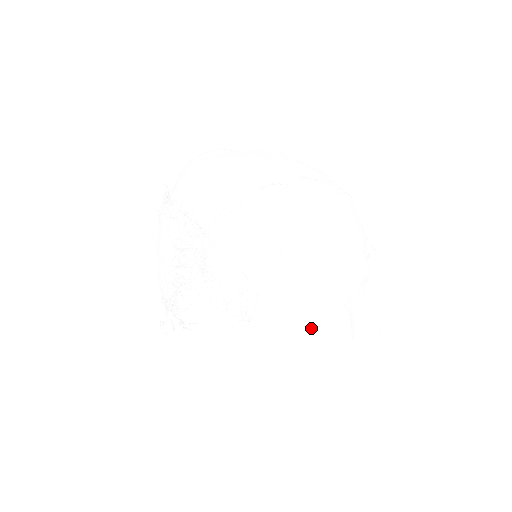
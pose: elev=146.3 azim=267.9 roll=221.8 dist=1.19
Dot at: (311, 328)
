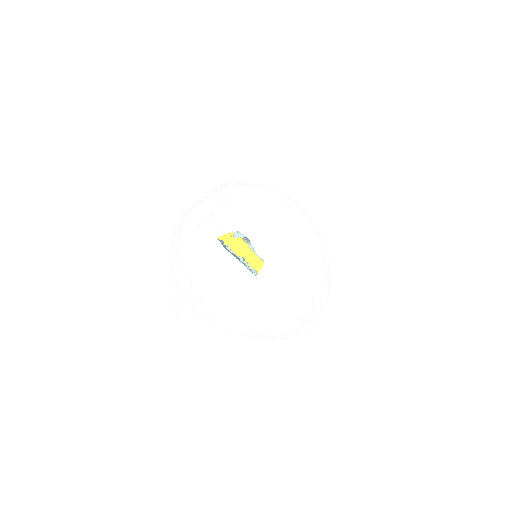
Dot at: occluded
